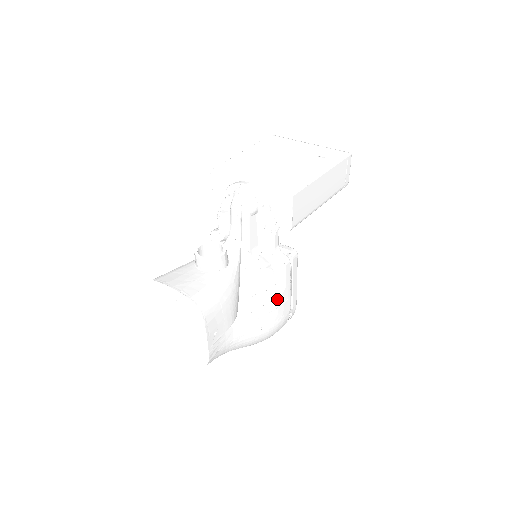
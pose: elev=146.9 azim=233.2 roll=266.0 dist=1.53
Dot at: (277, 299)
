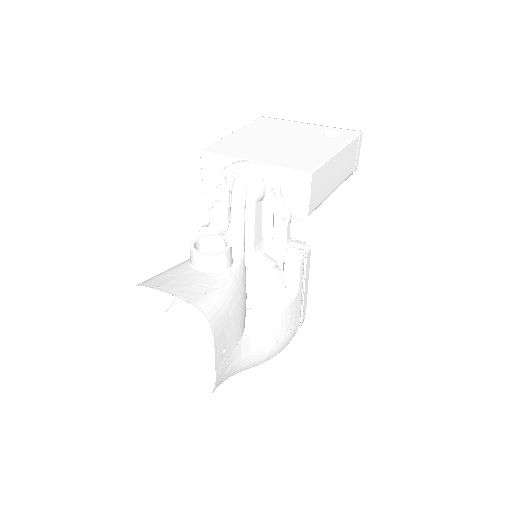
Dot at: (289, 305)
